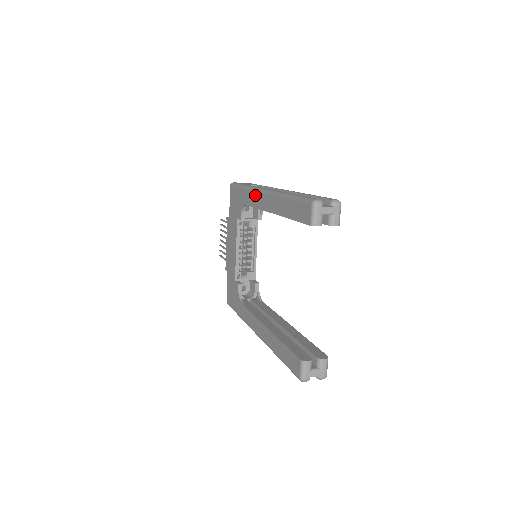
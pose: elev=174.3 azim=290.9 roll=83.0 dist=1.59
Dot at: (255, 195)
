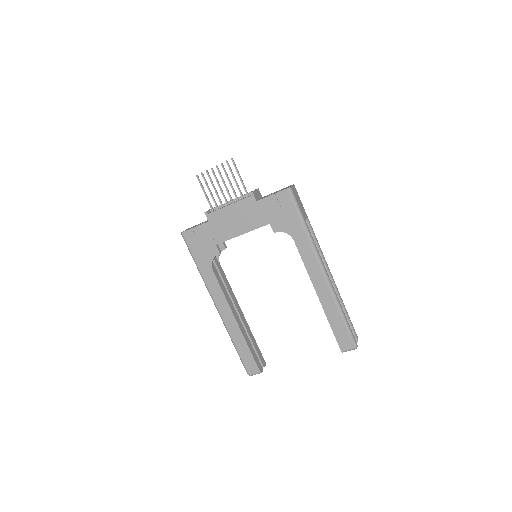
Dot at: (313, 258)
